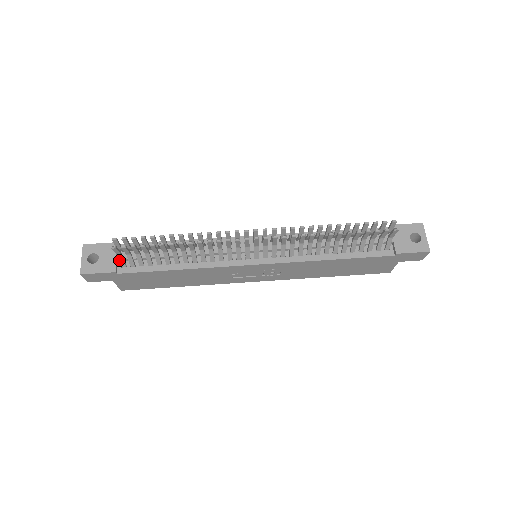
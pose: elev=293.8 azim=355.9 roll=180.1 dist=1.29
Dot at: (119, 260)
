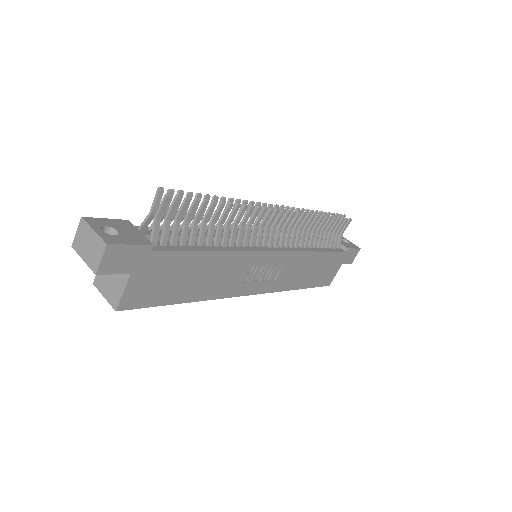
Dot at: (154, 230)
